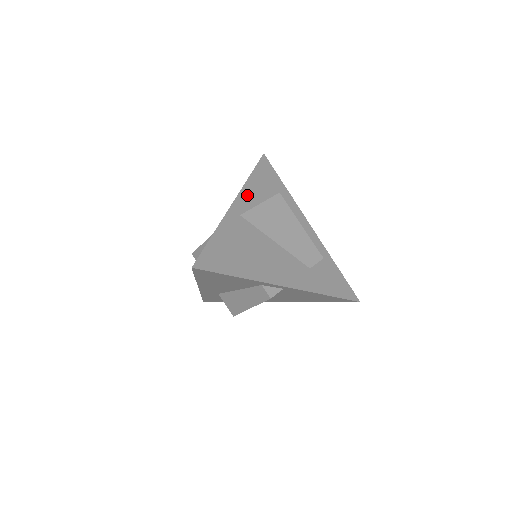
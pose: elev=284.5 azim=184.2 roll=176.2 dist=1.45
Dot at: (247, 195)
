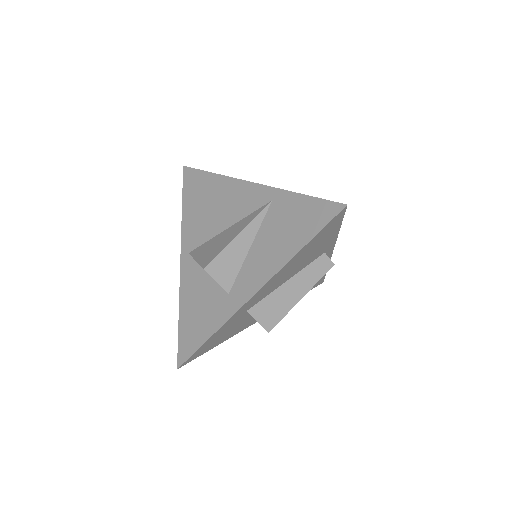
Dot at: occluded
